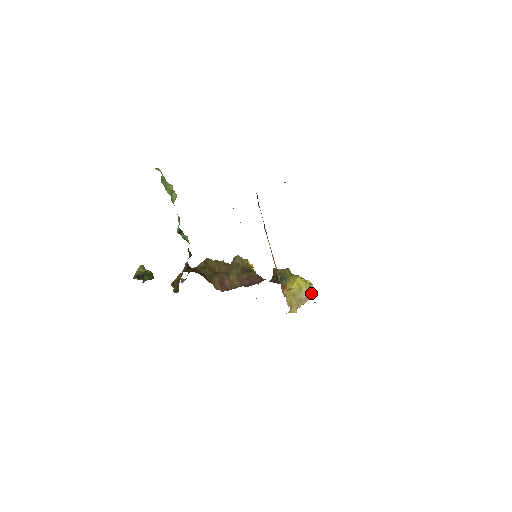
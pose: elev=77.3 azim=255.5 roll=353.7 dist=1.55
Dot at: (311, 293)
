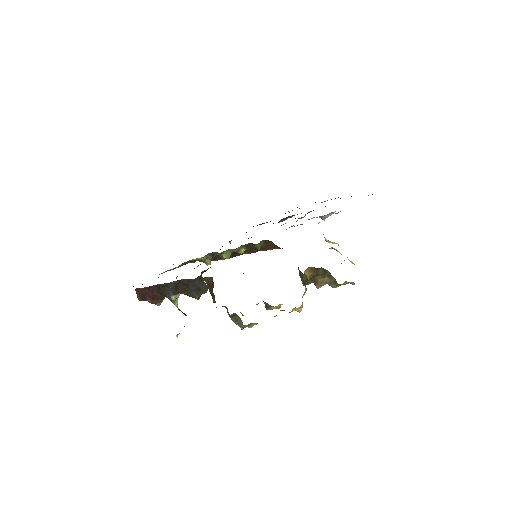
Dot at: occluded
